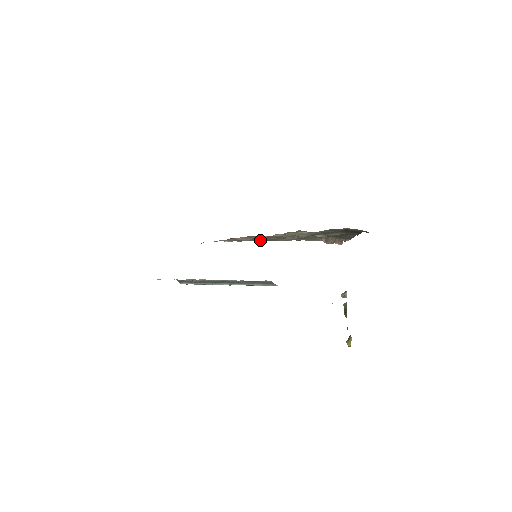
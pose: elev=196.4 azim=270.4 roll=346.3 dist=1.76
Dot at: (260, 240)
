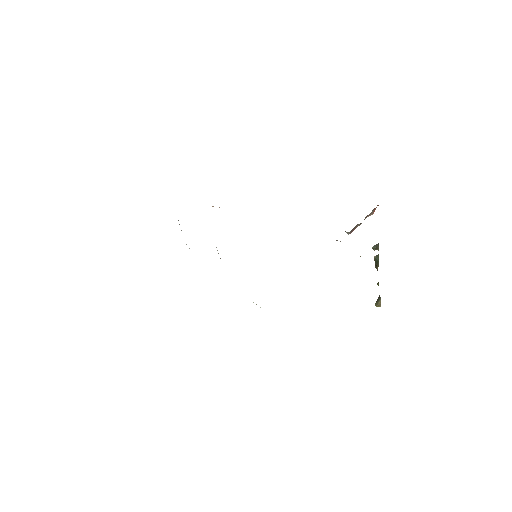
Dot at: occluded
